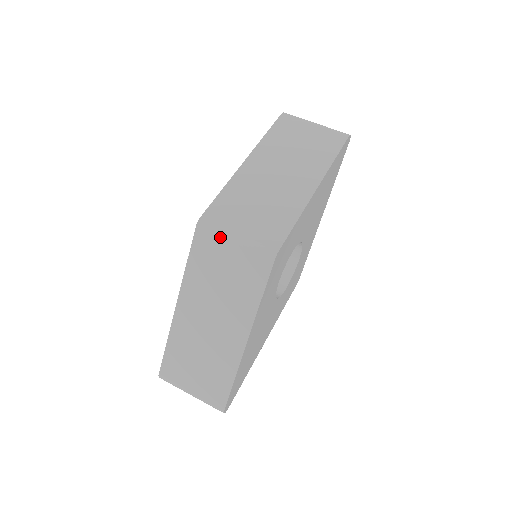
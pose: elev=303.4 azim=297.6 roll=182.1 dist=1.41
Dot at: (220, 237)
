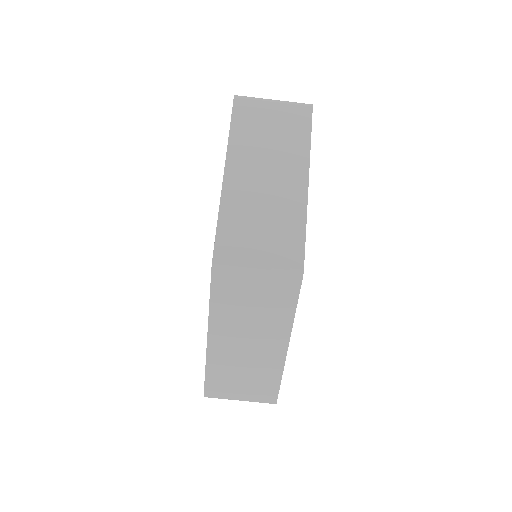
Dot at: (241, 272)
